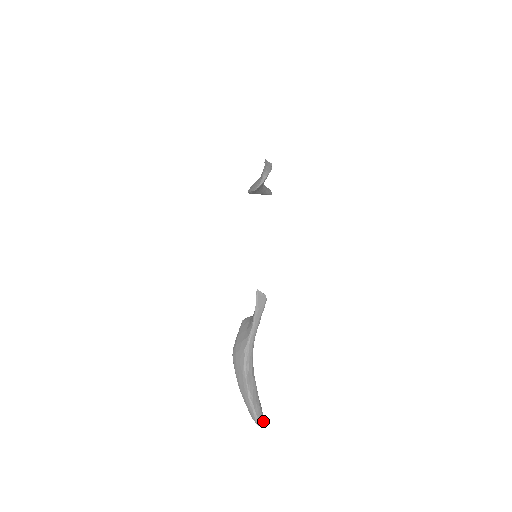
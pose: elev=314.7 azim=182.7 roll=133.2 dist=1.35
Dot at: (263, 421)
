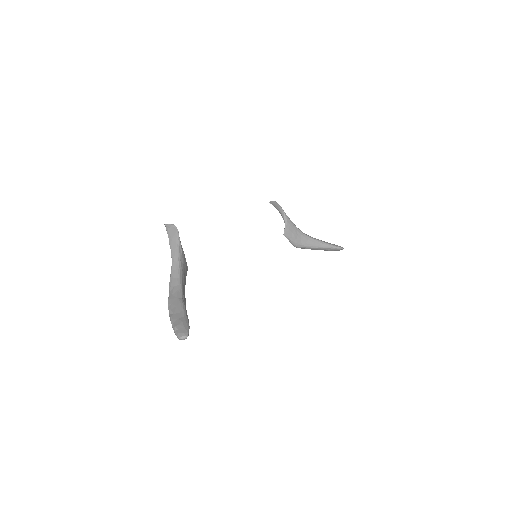
Dot at: (186, 334)
